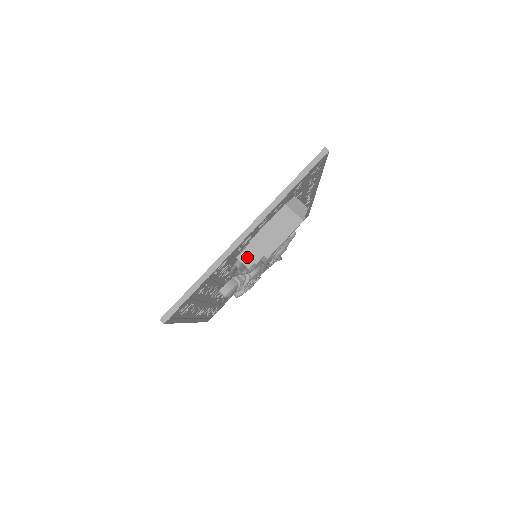
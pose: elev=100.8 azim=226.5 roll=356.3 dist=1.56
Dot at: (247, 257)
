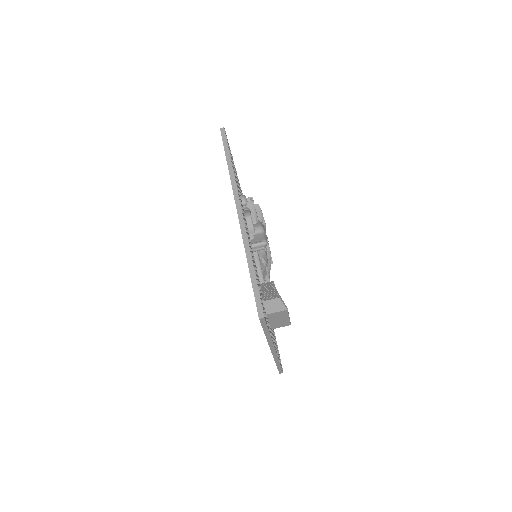
Dot at: occluded
